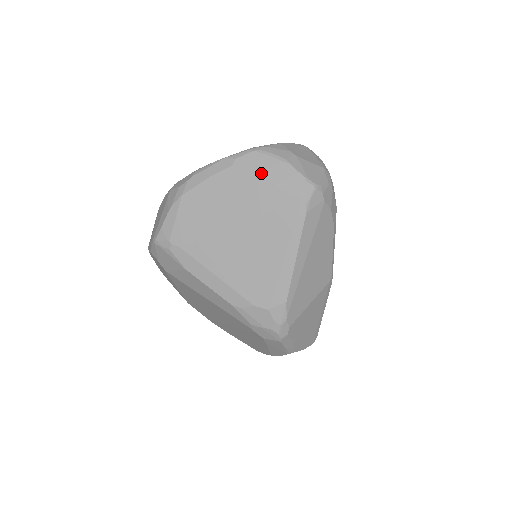
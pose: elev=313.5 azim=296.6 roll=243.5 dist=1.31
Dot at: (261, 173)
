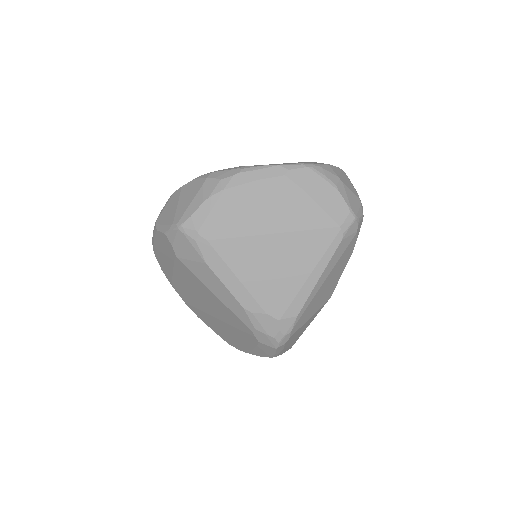
Dot at: (310, 191)
